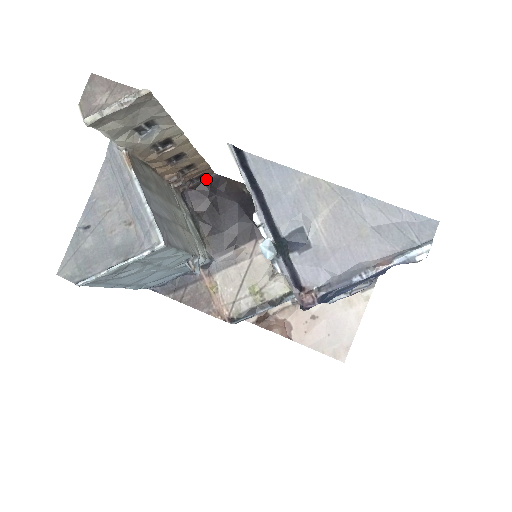
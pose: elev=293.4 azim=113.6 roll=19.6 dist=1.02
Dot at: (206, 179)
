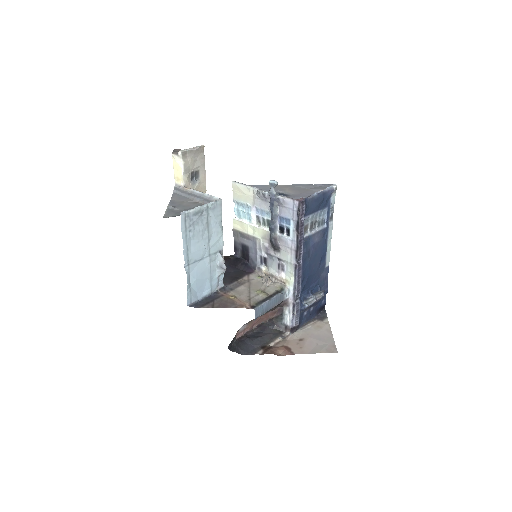
Dot at: occluded
